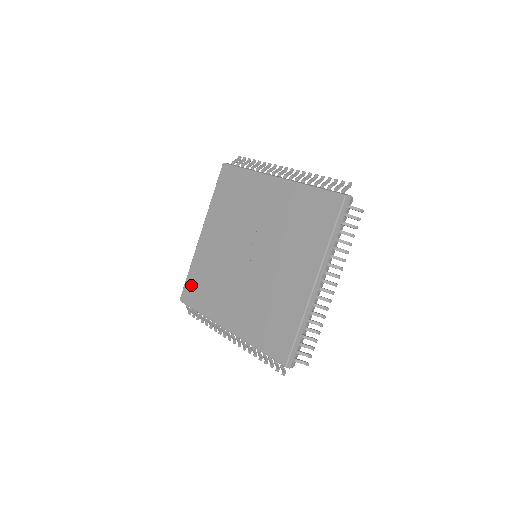
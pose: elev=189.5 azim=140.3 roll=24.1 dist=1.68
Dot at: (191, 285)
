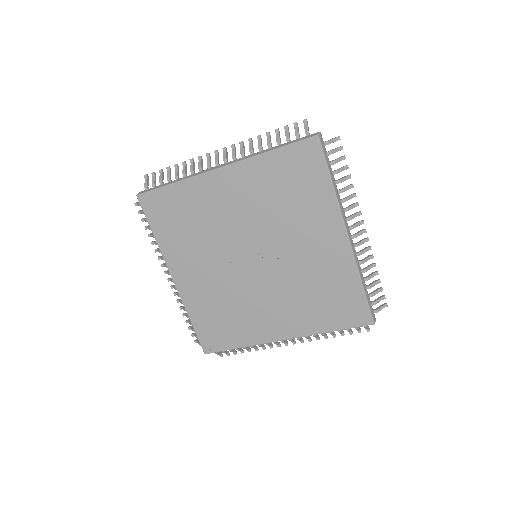
Dot at: (164, 201)
